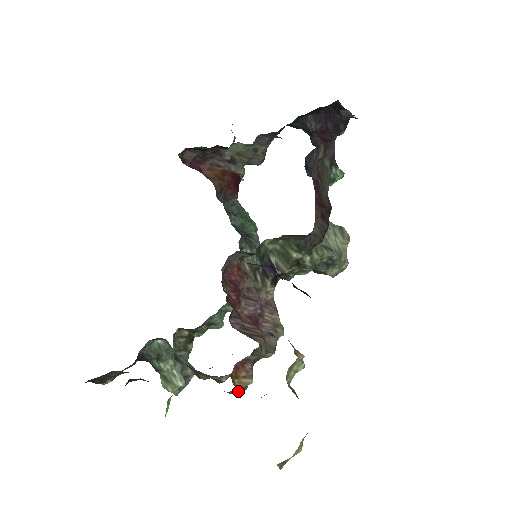
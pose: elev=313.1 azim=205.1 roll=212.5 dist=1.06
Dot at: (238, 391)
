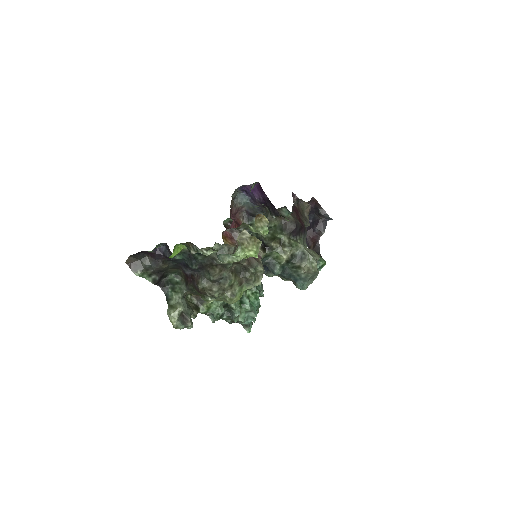
Dot at: (224, 242)
